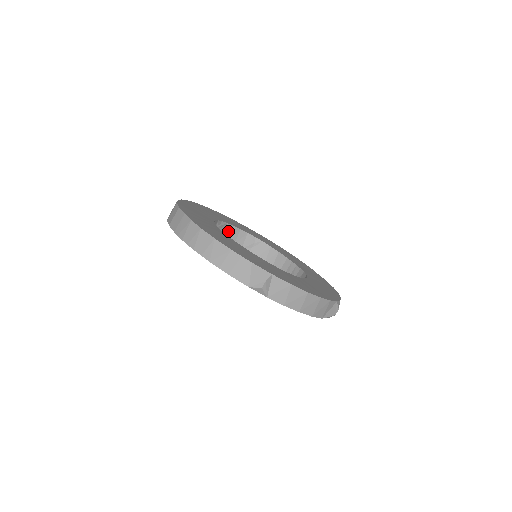
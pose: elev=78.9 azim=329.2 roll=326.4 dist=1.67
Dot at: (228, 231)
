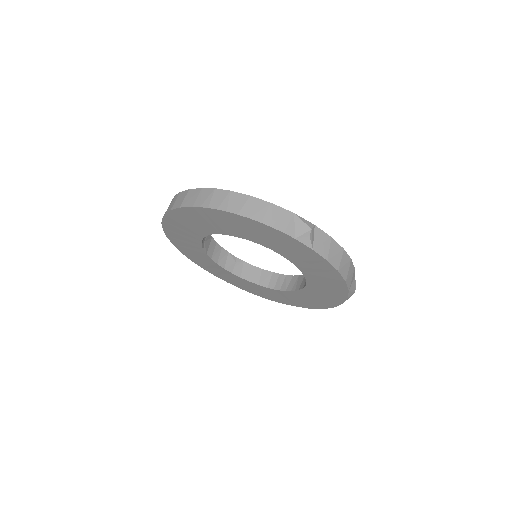
Dot at: (212, 247)
